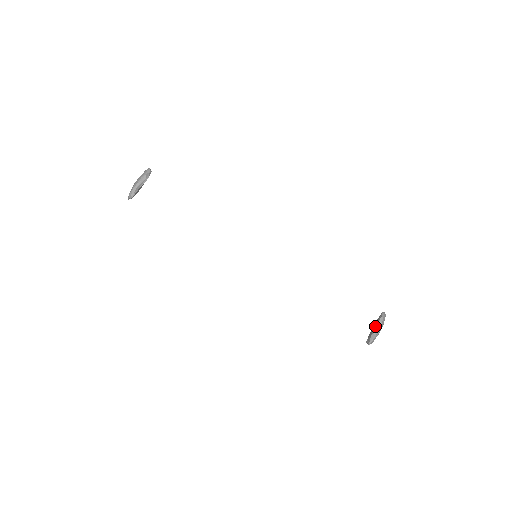
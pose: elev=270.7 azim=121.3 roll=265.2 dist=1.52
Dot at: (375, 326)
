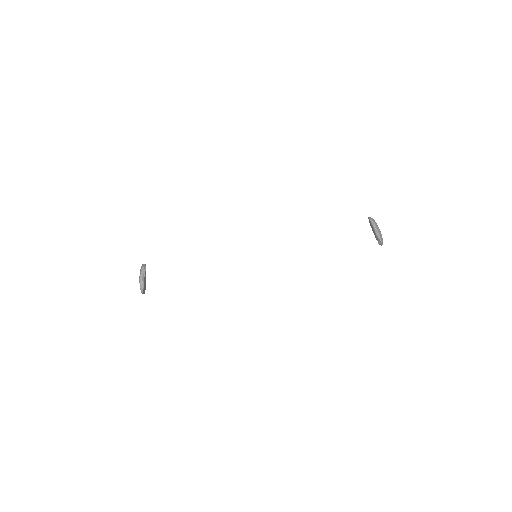
Dot at: (371, 226)
